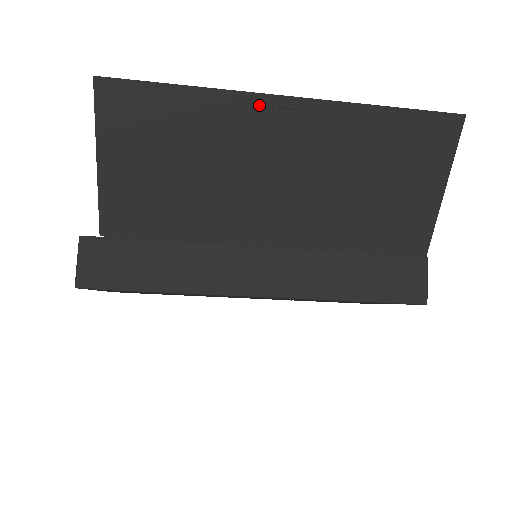
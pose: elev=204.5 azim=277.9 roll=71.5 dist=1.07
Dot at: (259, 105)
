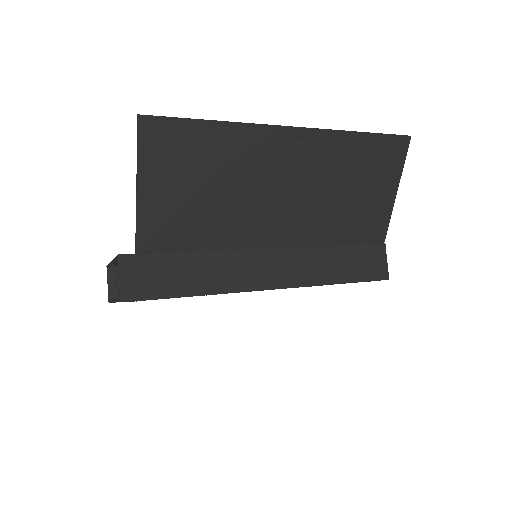
Dot at: (270, 134)
